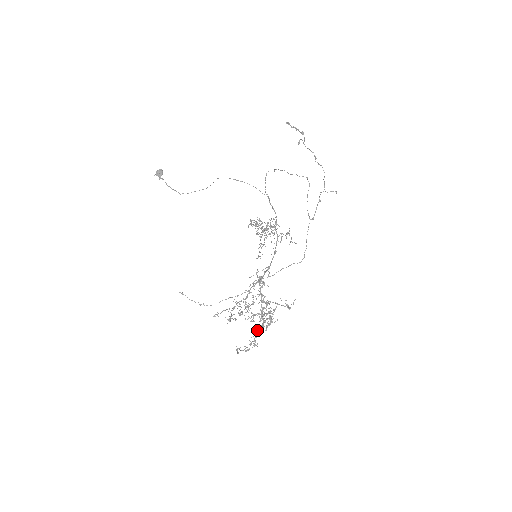
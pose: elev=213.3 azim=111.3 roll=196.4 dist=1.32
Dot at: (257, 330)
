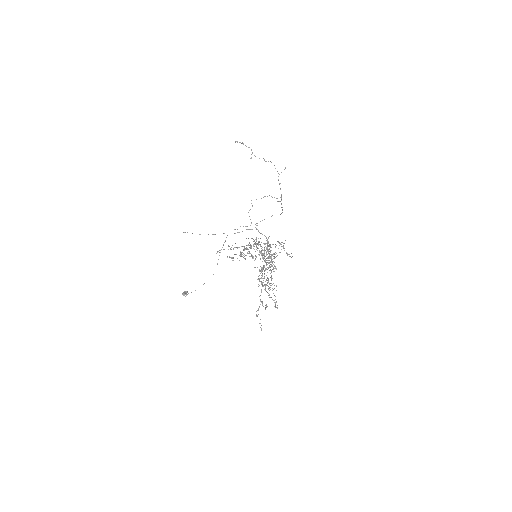
Dot at: (262, 269)
